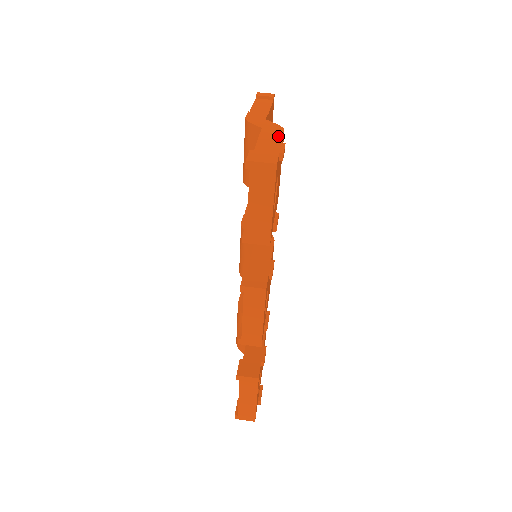
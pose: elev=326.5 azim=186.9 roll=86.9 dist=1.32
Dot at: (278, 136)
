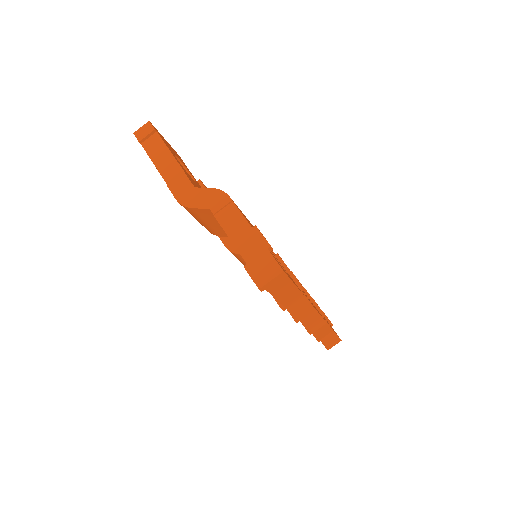
Dot at: (239, 218)
